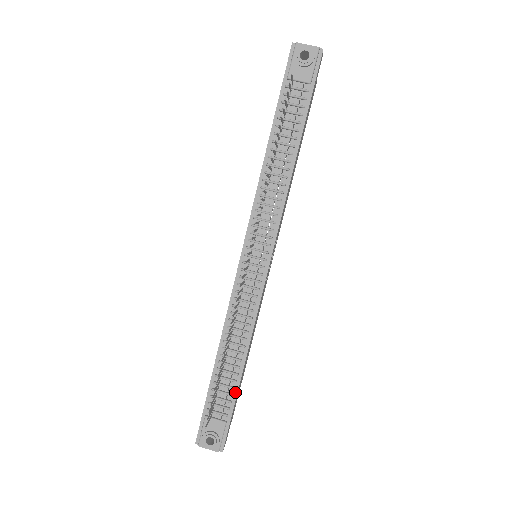
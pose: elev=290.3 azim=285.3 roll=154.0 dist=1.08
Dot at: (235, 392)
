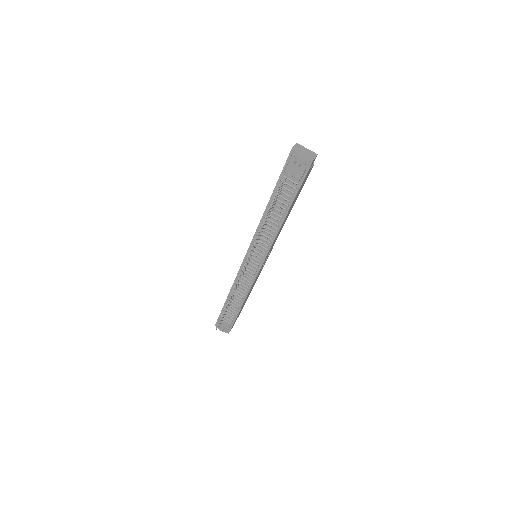
Dot at: (237, 314)
